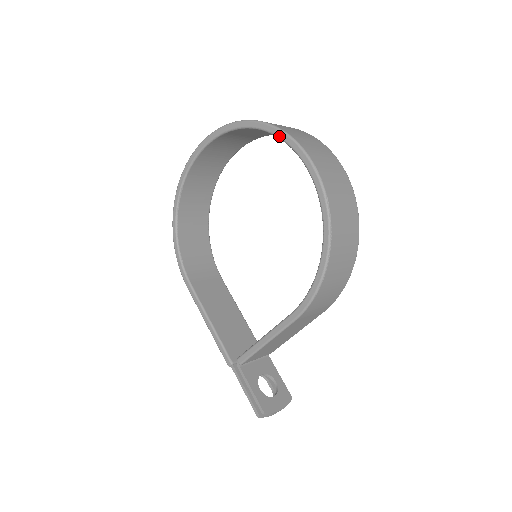
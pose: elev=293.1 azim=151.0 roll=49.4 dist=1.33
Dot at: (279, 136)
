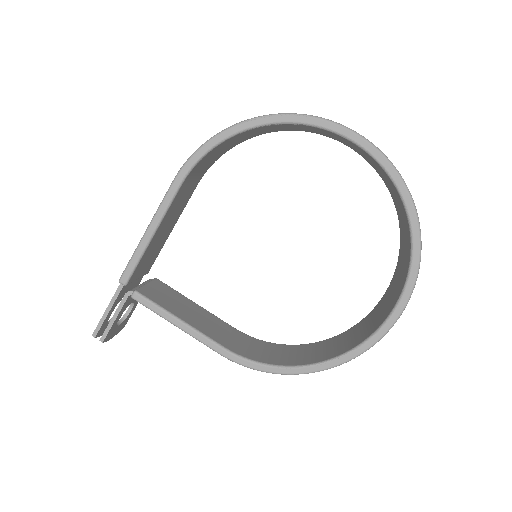
Dot at: (409, 281)
